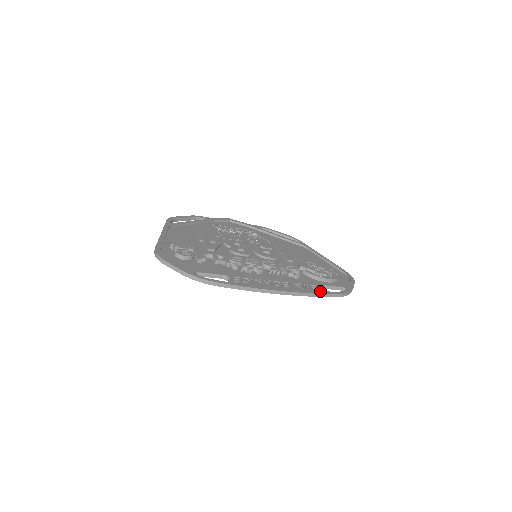
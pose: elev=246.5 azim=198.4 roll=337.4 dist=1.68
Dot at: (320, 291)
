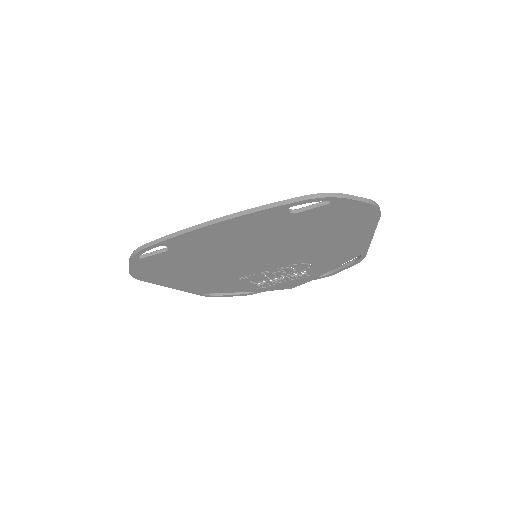
Dot at: (273, 206)
